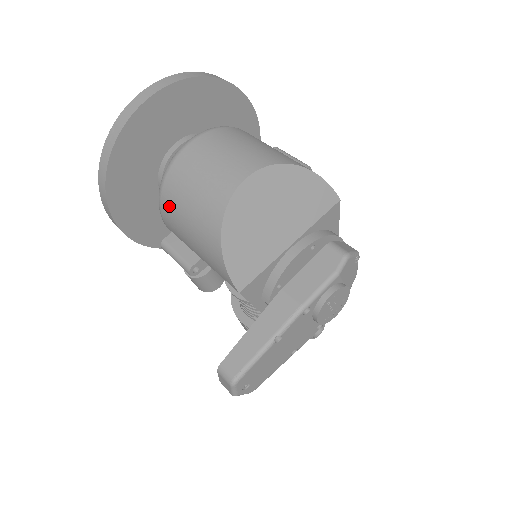
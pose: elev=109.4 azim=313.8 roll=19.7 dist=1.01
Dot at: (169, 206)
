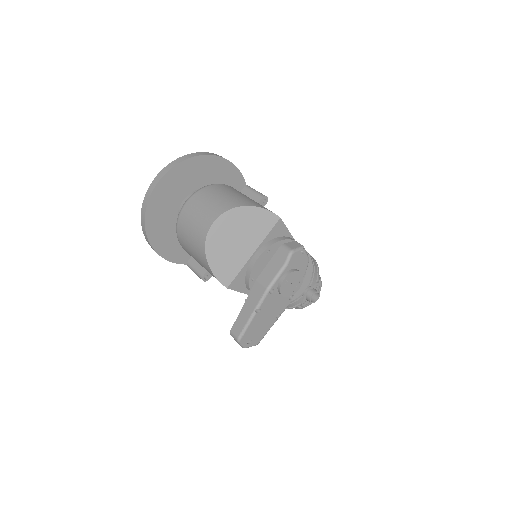
Dot at: (183, 243)
